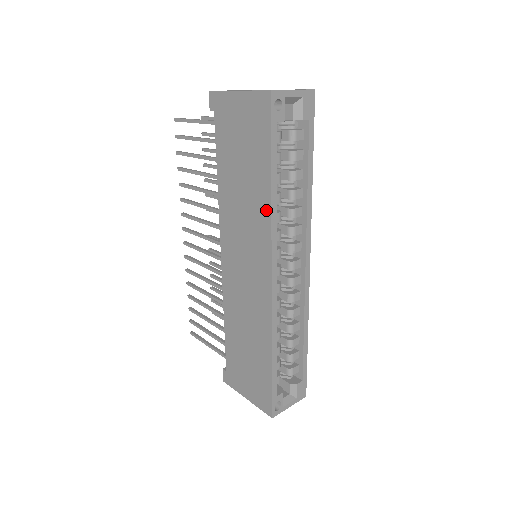
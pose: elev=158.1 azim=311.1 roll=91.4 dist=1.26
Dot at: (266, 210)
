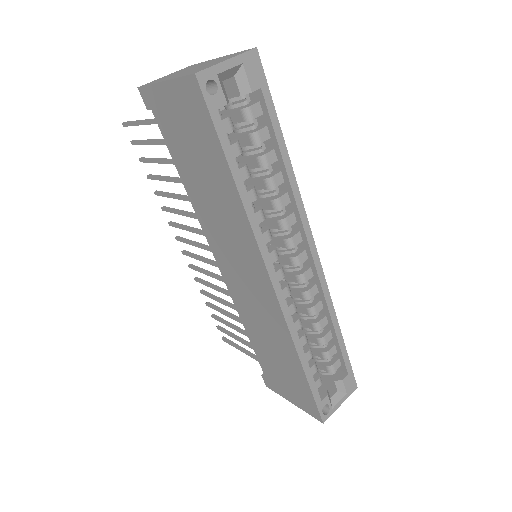
Dot at: (241, 214)
